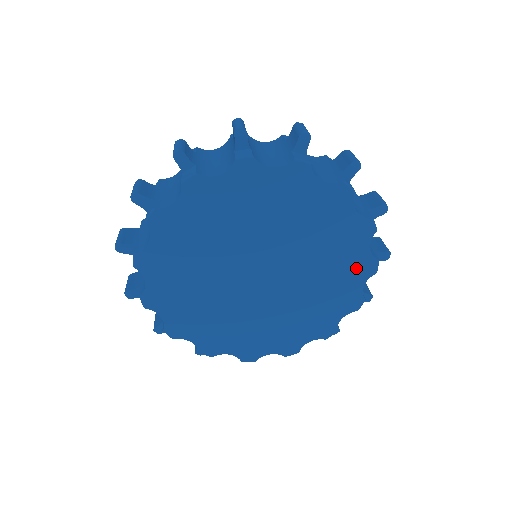
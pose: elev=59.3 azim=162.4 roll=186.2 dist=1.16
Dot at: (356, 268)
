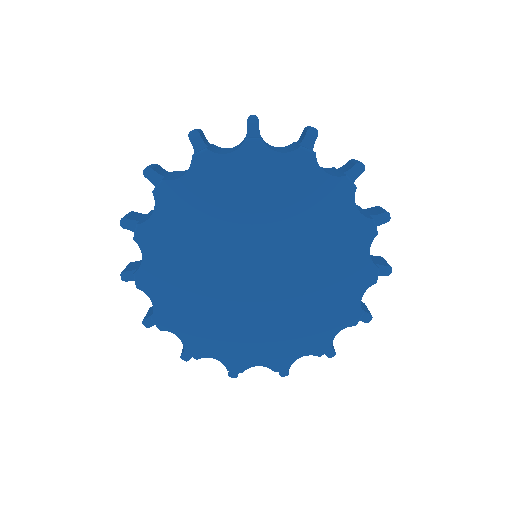
Dot at: (332, 199)
